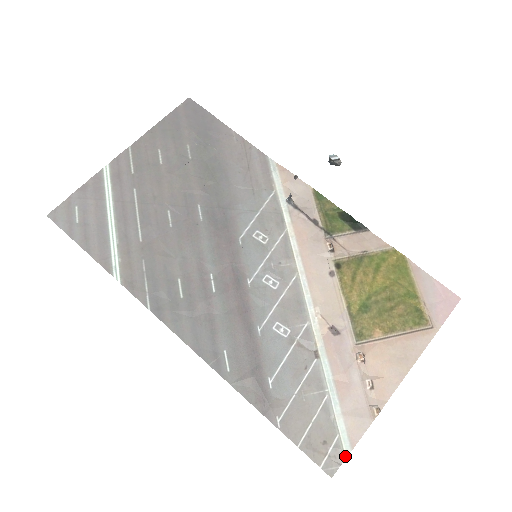
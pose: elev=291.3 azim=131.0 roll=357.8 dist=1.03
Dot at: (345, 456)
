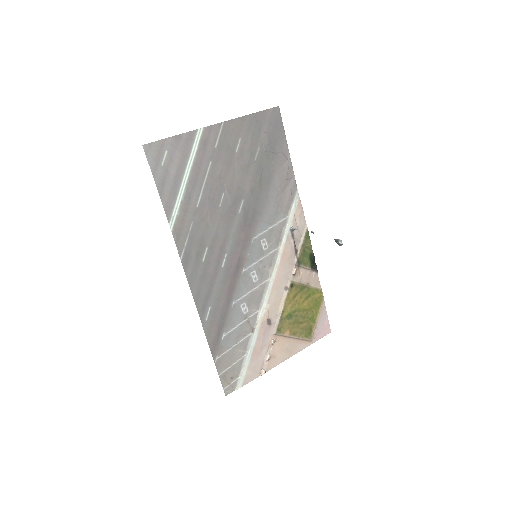
Dot at: (238, 388)
